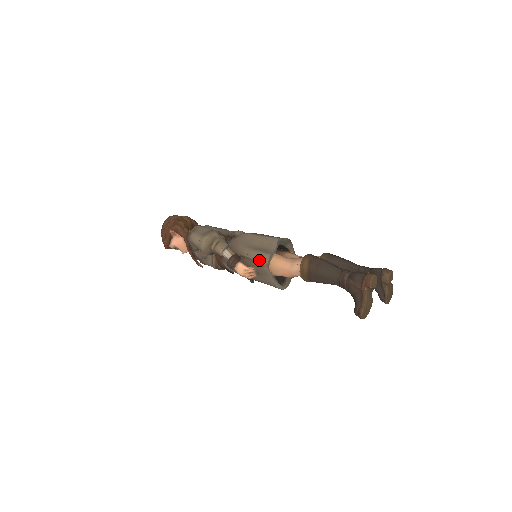
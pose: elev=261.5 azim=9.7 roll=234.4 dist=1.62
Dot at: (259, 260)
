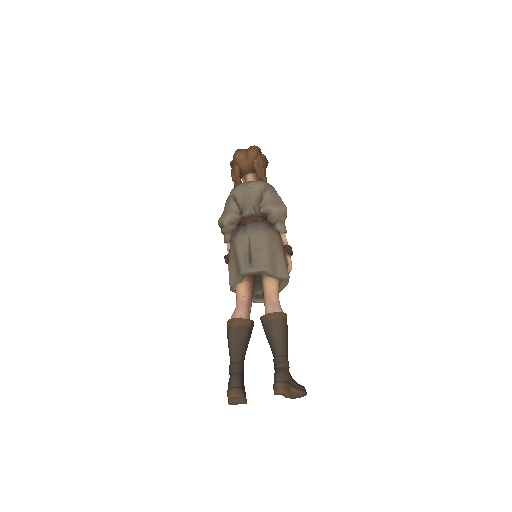
Dot at: occluded
